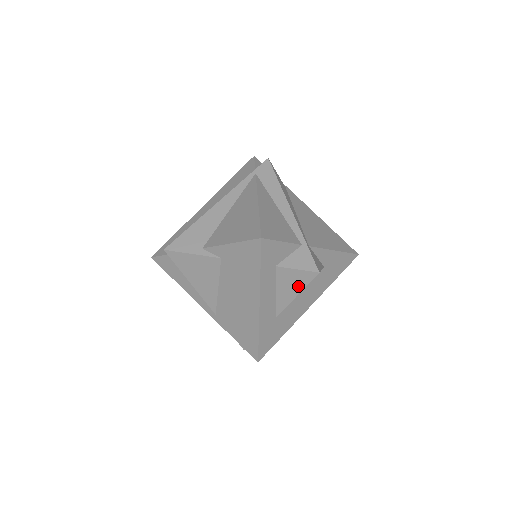
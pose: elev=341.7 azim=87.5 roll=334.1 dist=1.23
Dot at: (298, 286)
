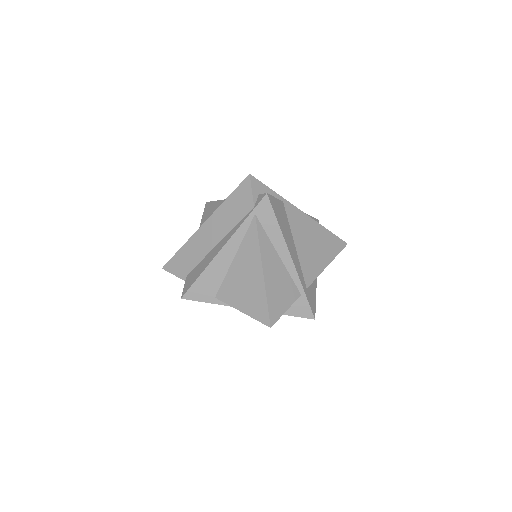
Dot at: occluded
